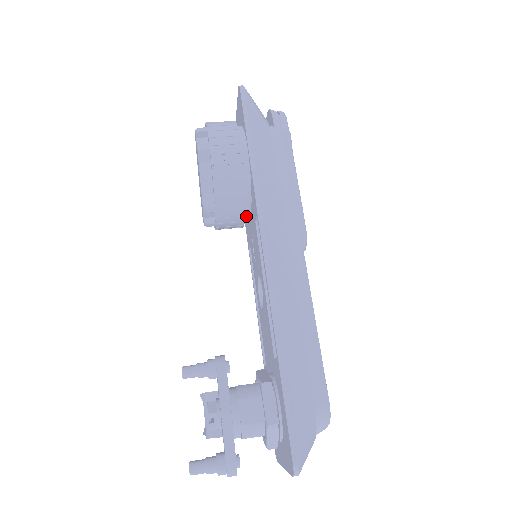
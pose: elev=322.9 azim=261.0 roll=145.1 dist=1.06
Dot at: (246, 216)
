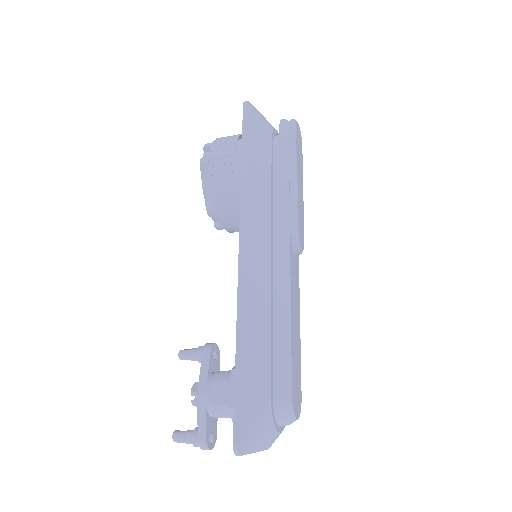
Dot at: occluded
